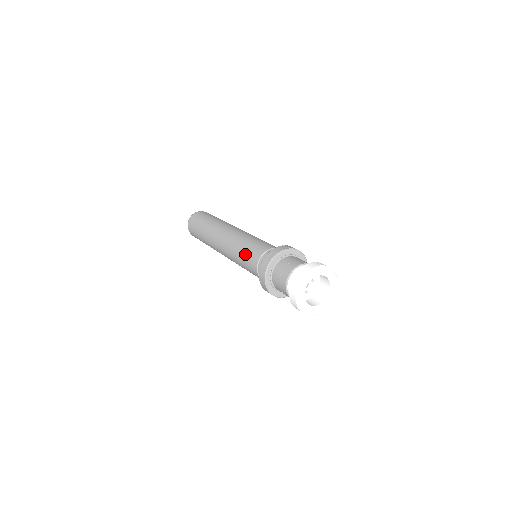
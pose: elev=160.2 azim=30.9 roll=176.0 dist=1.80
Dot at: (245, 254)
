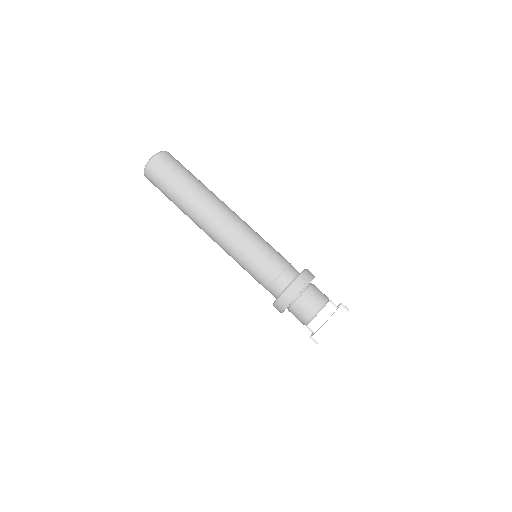
Dot at: (250, 269)
